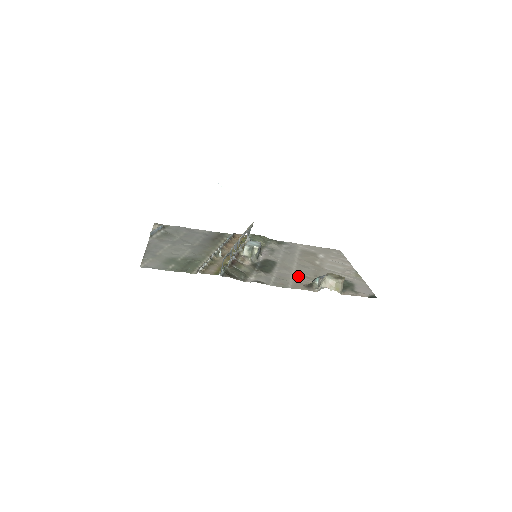
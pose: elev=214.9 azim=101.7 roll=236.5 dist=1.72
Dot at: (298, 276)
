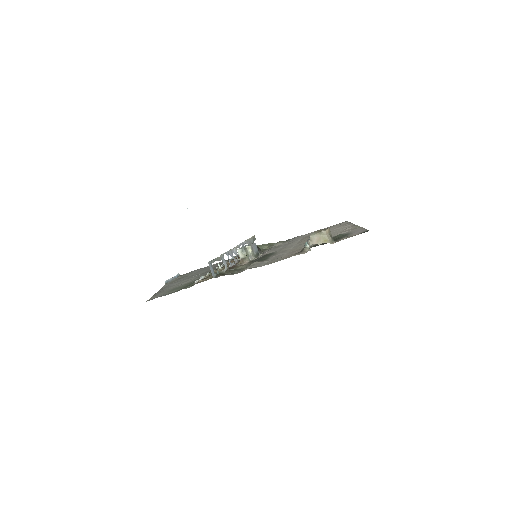
Dot at: (293, 251)
